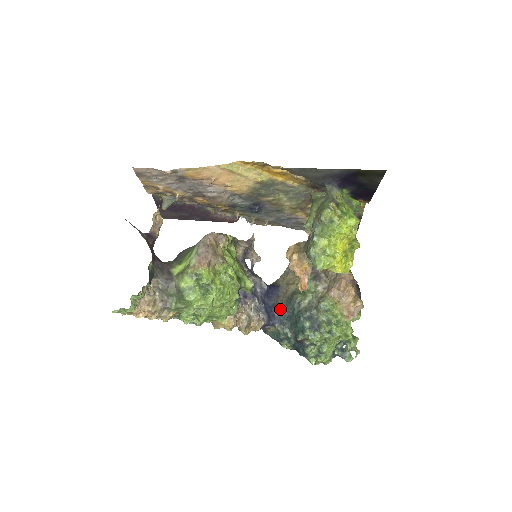
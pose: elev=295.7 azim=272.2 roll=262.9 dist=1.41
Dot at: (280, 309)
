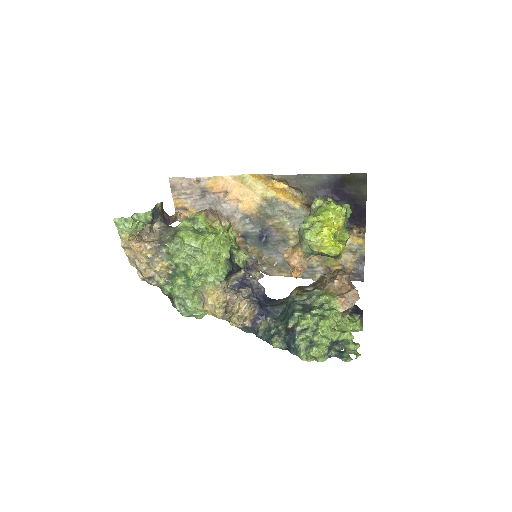
Dot at: (274, 306)
